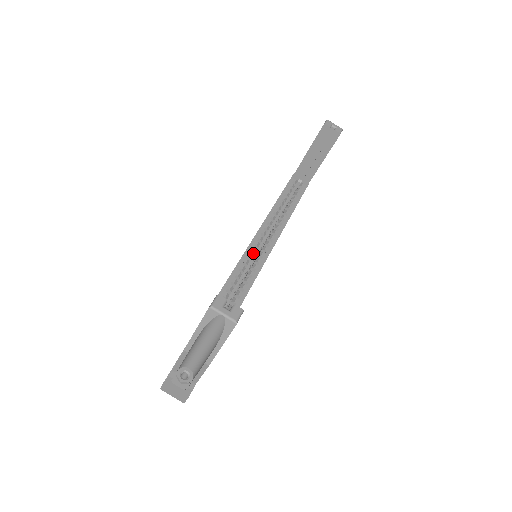
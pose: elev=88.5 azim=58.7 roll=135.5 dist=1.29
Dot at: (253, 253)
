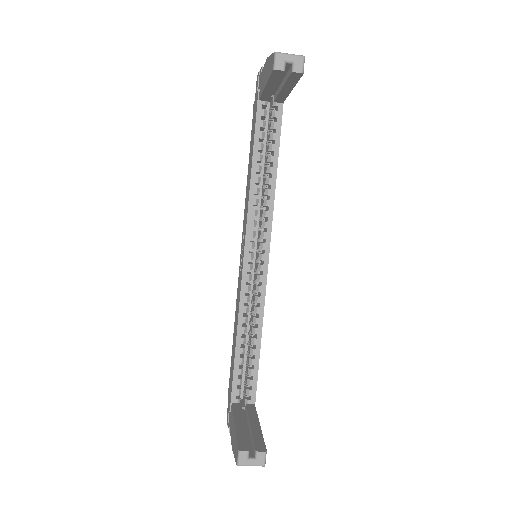
Dot at: (252, 259)
